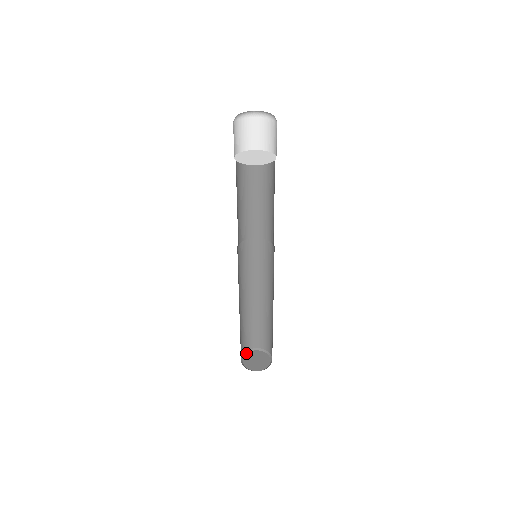
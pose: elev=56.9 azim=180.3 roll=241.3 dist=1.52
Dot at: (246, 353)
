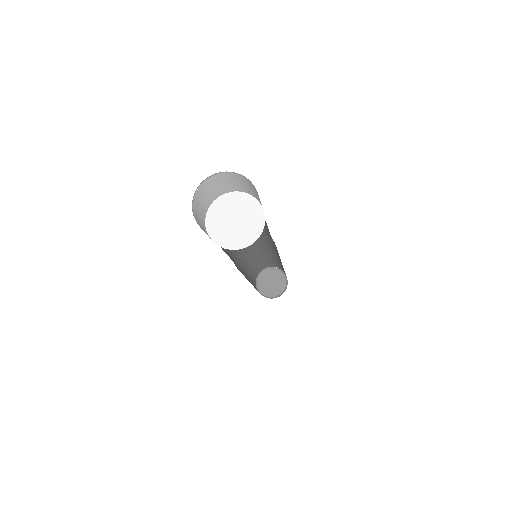
Dot at: (273, 268)
